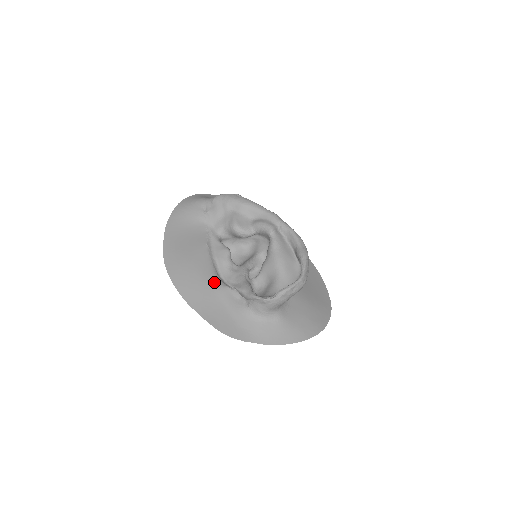
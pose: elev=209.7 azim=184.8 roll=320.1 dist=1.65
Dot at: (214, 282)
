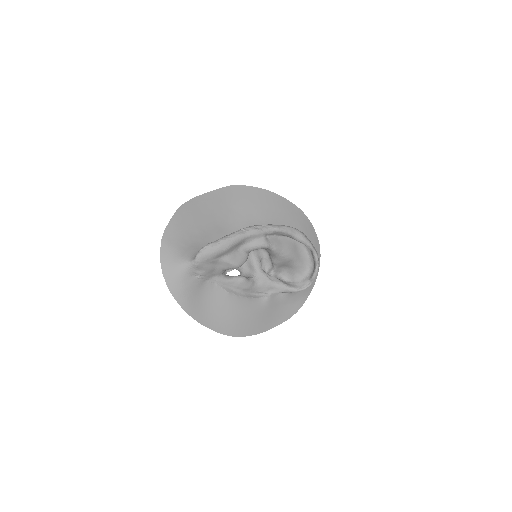
Dot at: (260, 305)
